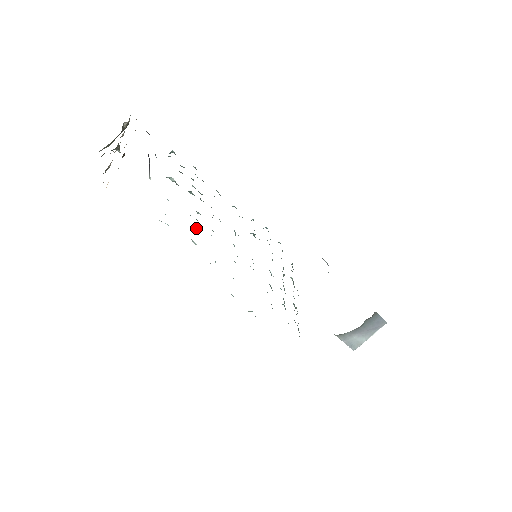
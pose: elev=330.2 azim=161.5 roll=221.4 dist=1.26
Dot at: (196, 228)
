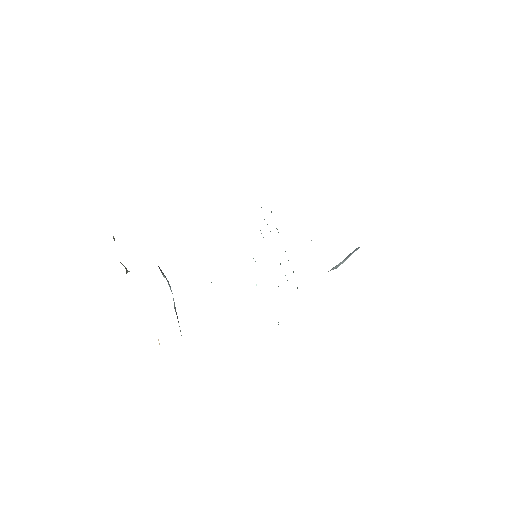
Dot at: occluded
